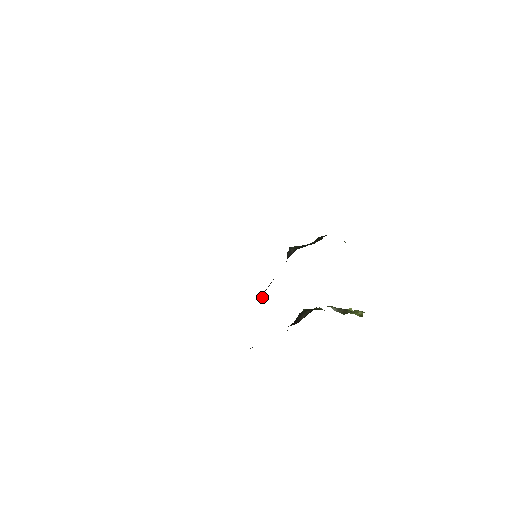
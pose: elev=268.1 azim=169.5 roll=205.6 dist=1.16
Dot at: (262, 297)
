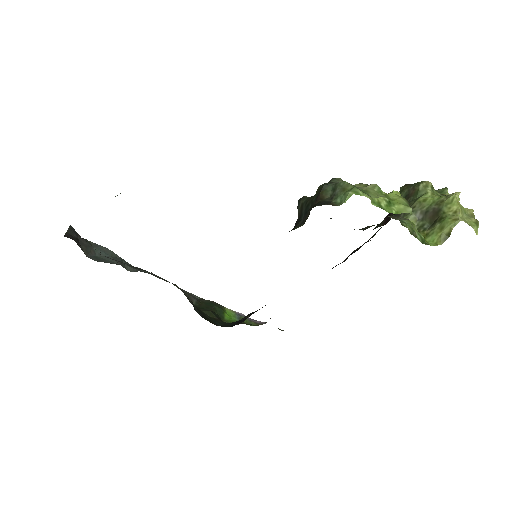
Dot at: occluded
